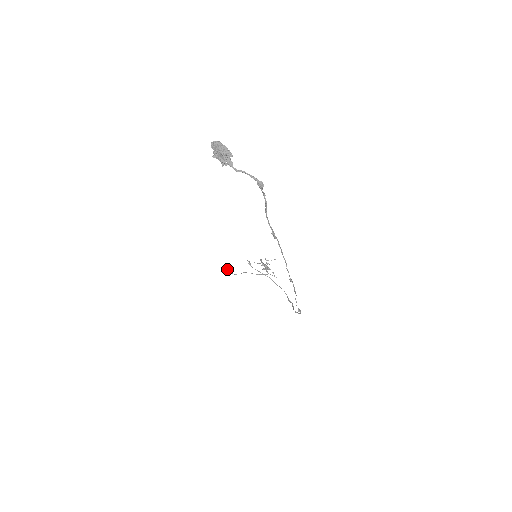
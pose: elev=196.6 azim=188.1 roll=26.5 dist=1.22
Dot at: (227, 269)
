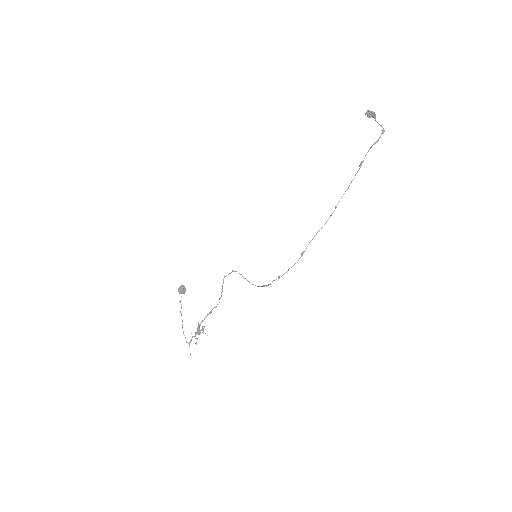
Dot at: occluded
